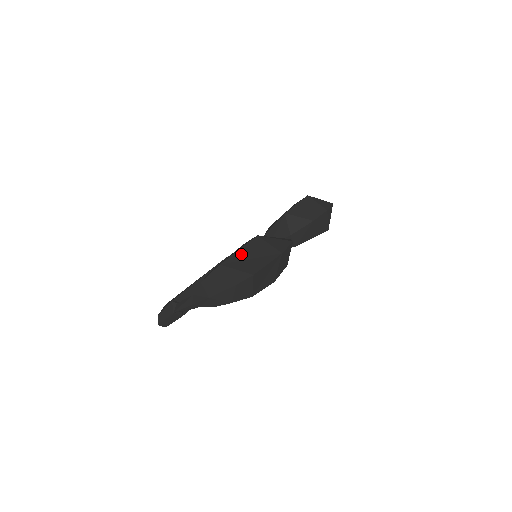
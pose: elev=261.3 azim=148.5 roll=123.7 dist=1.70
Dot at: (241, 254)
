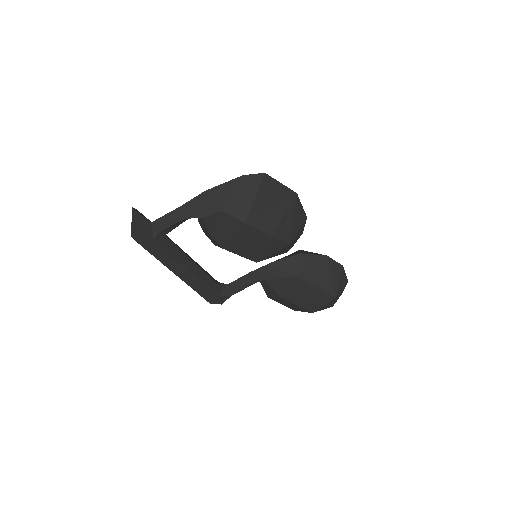
Dot at: occluded
